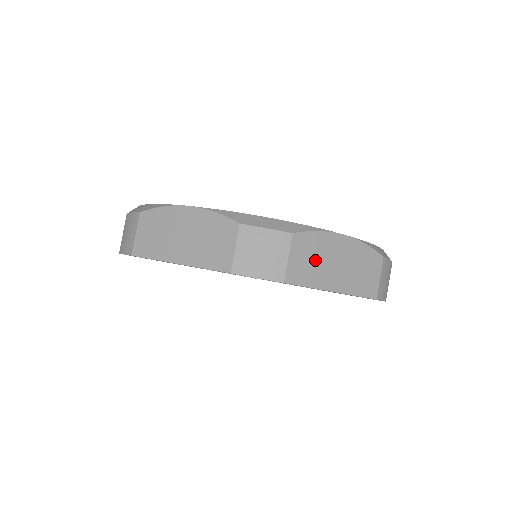
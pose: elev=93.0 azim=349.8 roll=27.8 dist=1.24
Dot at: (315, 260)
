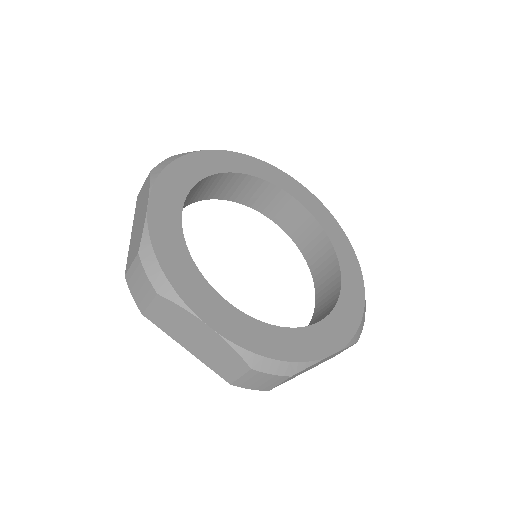
Dot at: occluded
